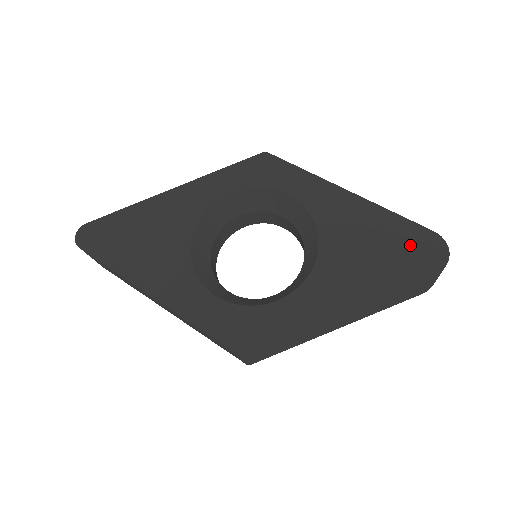
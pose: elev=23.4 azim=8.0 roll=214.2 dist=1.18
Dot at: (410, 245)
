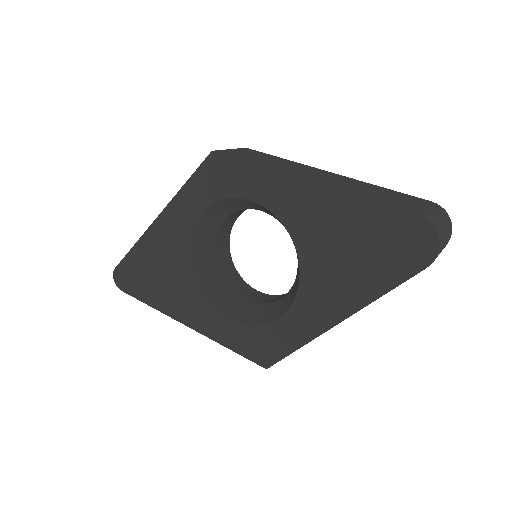
Dot at: (391, 237)
